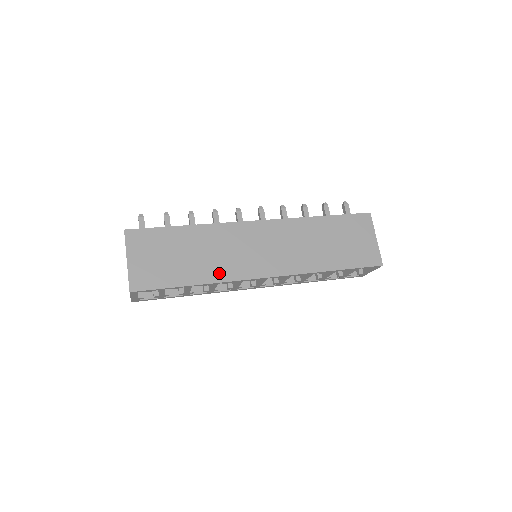
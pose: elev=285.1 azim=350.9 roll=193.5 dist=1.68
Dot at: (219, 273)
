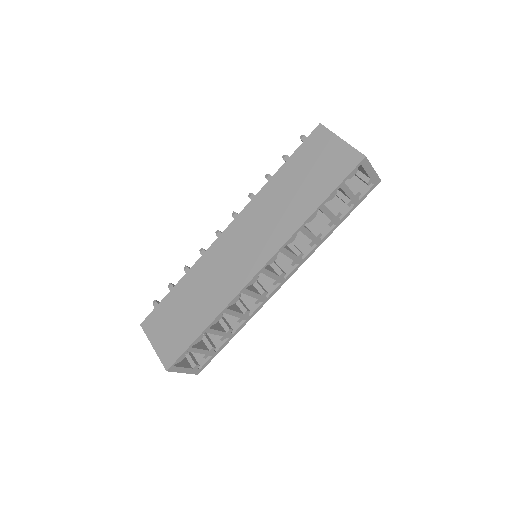
Dot at: (221, 299)
